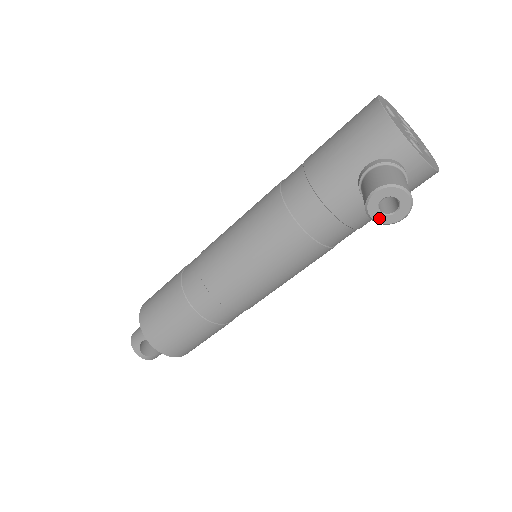
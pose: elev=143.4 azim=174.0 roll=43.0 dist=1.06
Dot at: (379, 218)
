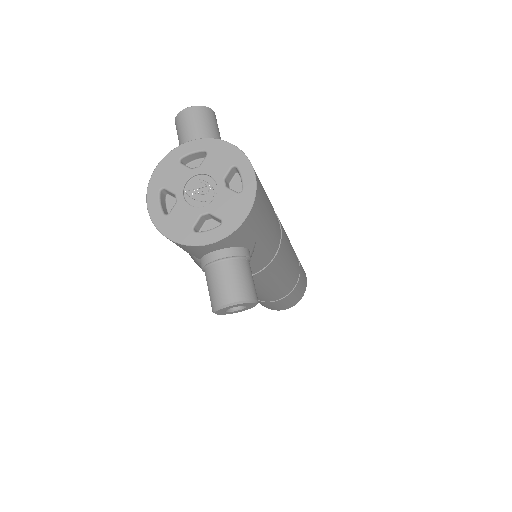
Dot at: (244, 310)
